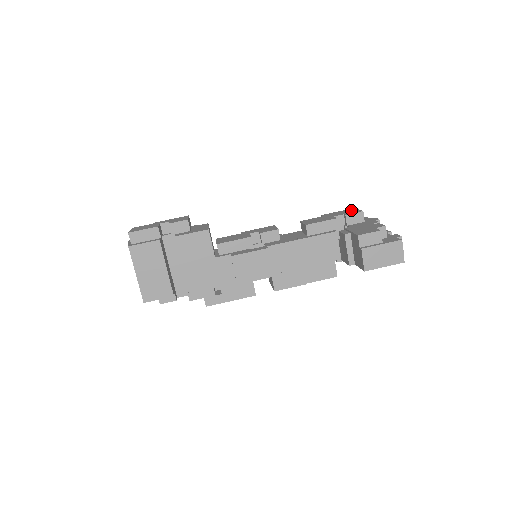
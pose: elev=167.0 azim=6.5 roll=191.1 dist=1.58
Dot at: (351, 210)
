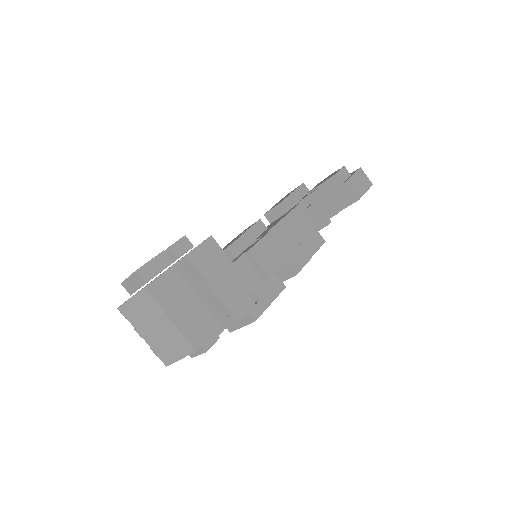
Dot at: (290, 192)
